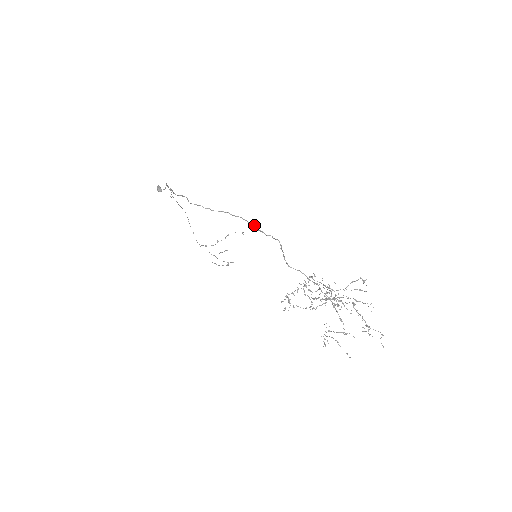
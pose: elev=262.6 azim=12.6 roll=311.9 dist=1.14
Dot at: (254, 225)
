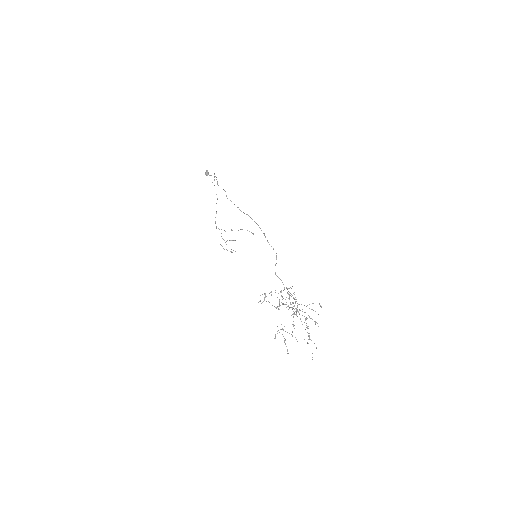
Dot at: occluded
